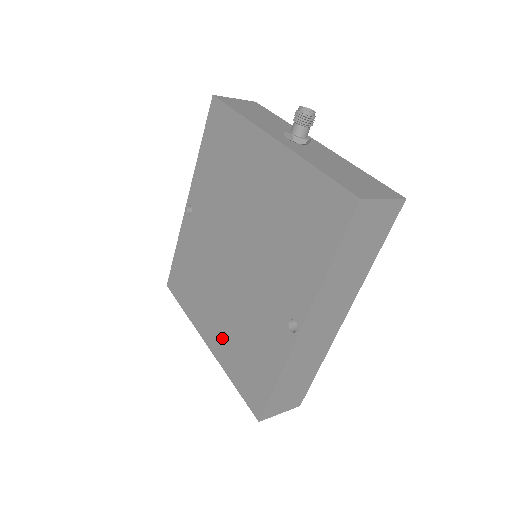
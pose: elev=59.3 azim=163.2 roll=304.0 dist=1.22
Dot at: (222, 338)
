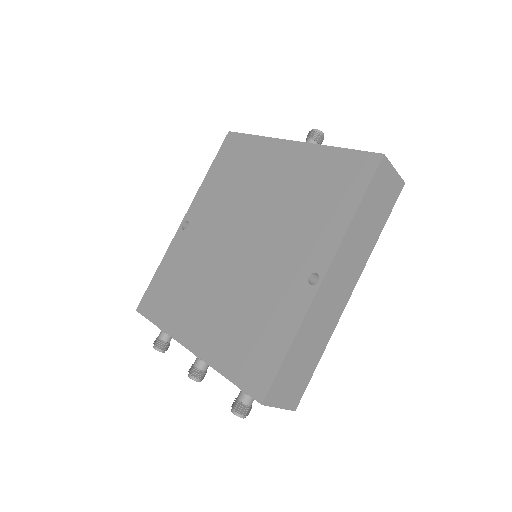
Dot at: (214, 332)
